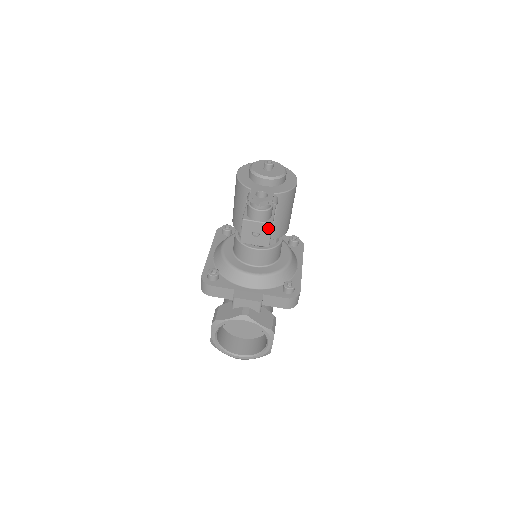
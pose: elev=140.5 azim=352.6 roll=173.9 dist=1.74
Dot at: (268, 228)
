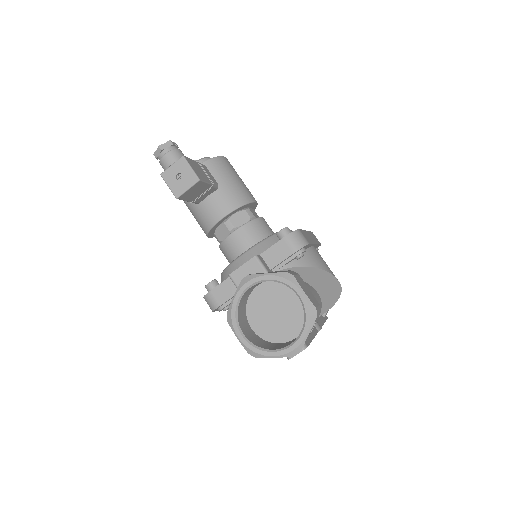
Dot at: (183, 162)
